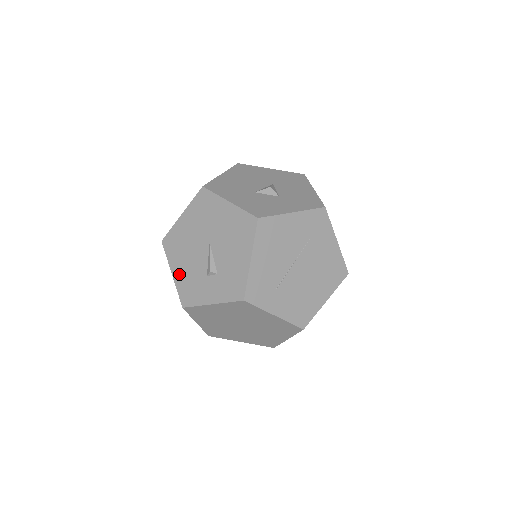
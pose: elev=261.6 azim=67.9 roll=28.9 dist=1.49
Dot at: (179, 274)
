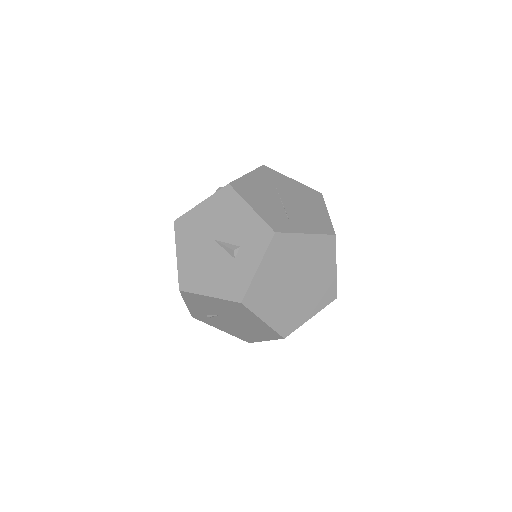
Dot at: (214, 288)
